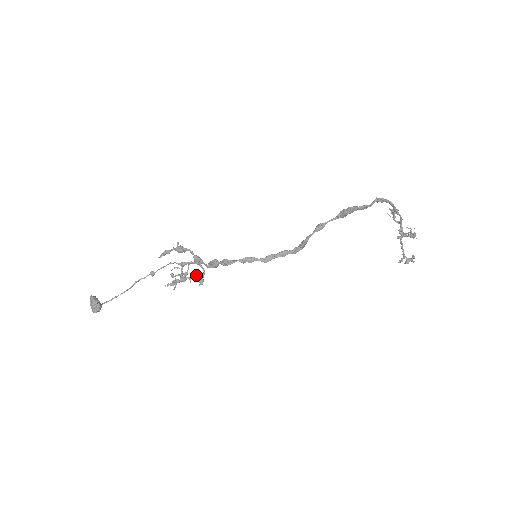
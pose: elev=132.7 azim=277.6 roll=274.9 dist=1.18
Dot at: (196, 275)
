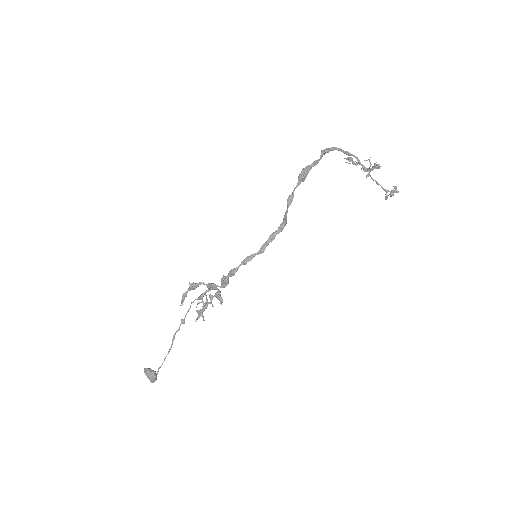
Dot at: (213, 296)
